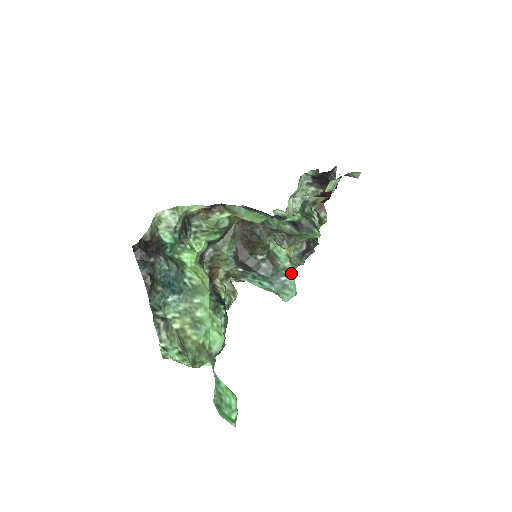
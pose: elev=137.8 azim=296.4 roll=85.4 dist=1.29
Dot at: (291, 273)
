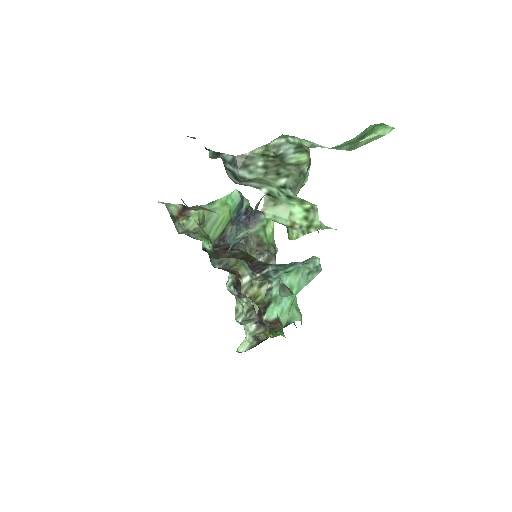
Dot at: occluded
